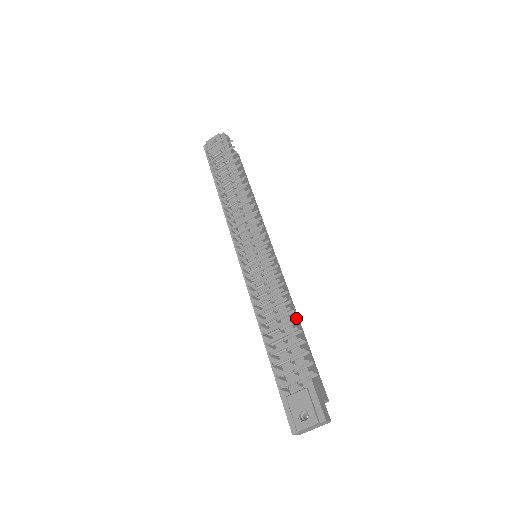
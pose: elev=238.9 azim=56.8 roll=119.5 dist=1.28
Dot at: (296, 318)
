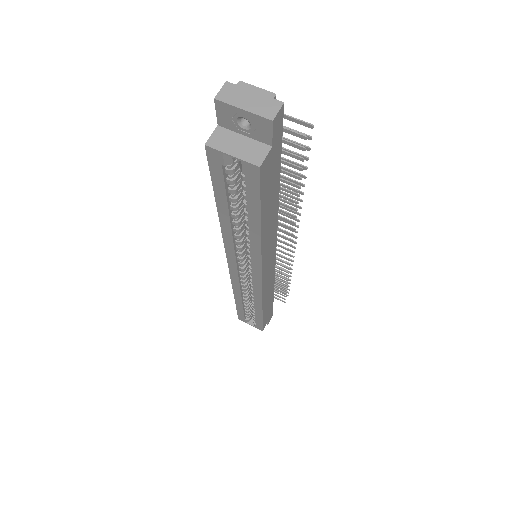
Dot at: (266, 230)
